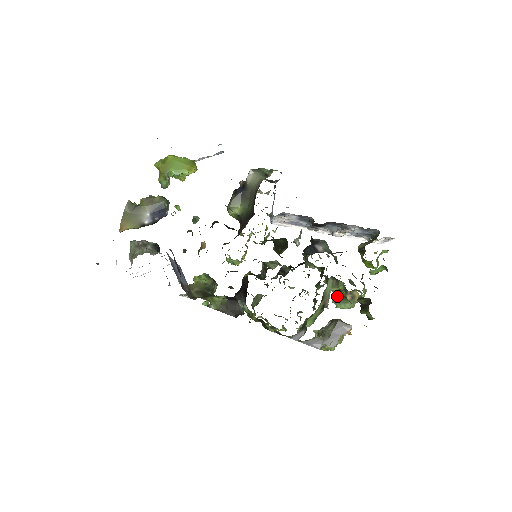
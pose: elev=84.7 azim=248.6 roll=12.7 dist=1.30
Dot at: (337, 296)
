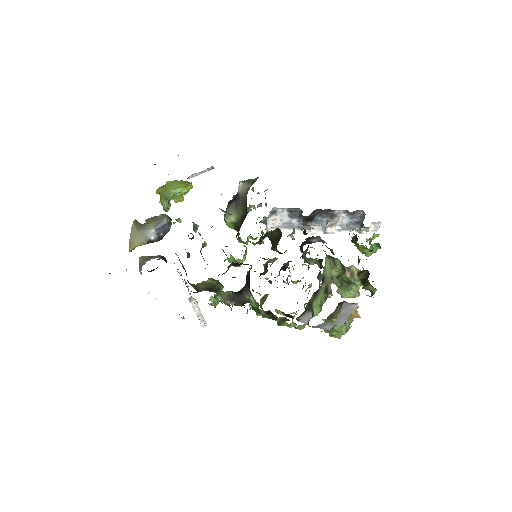
Dot at: (340, 286)
